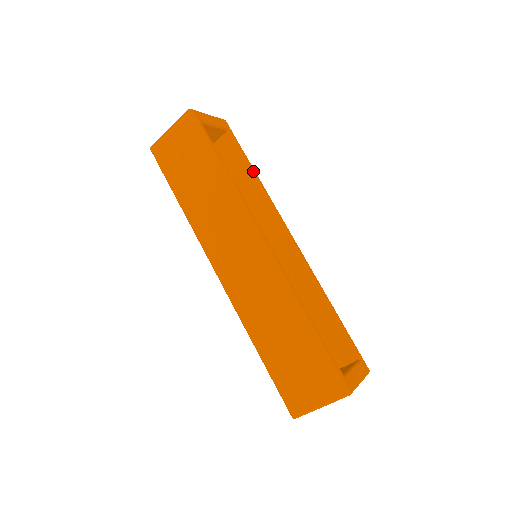
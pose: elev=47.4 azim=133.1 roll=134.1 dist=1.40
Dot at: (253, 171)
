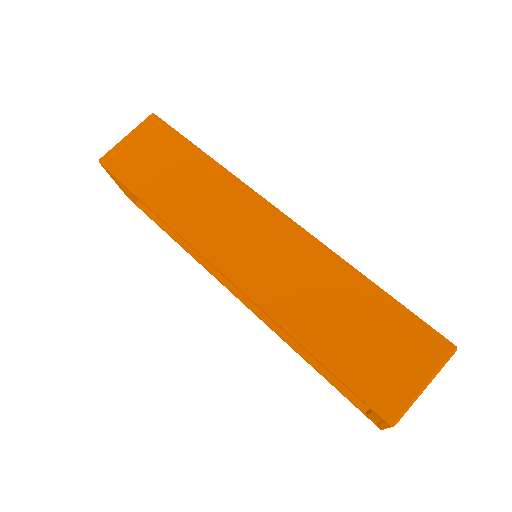
Dot at: occluded
